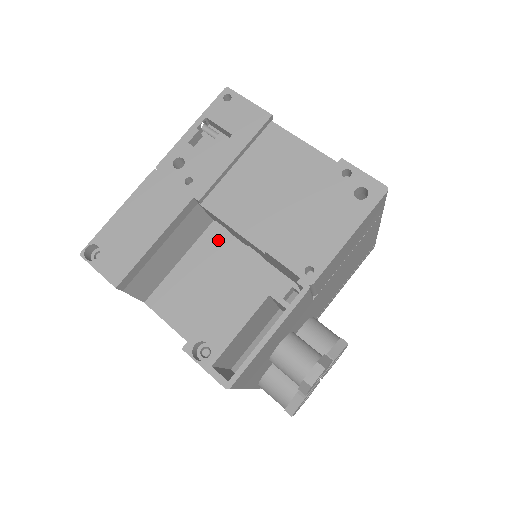
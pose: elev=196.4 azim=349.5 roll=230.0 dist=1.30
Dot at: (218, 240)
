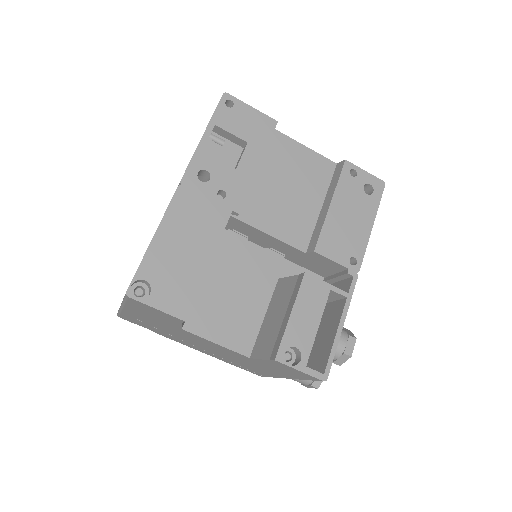
Dot at: (236, 248)
